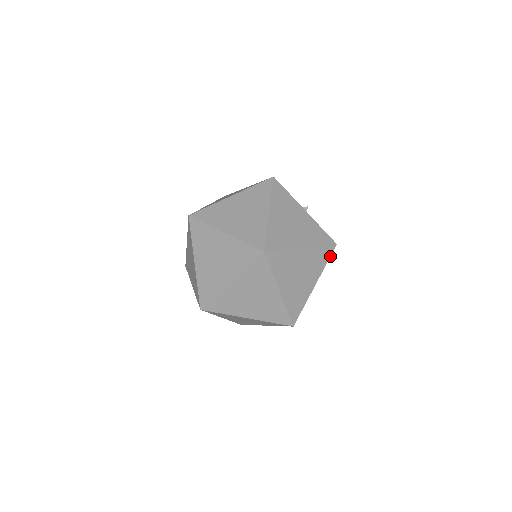
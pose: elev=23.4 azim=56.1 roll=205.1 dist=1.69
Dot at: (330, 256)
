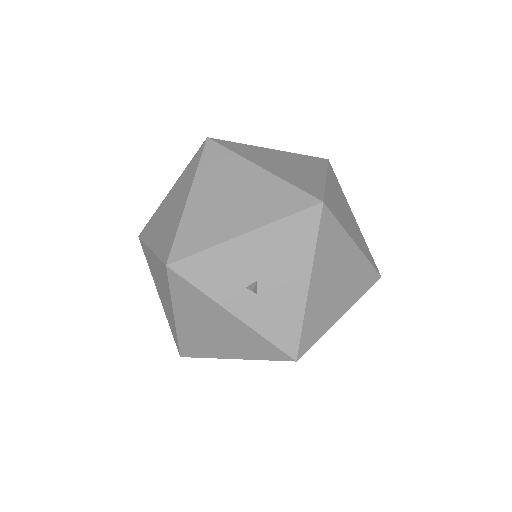
Dot at: occluded
